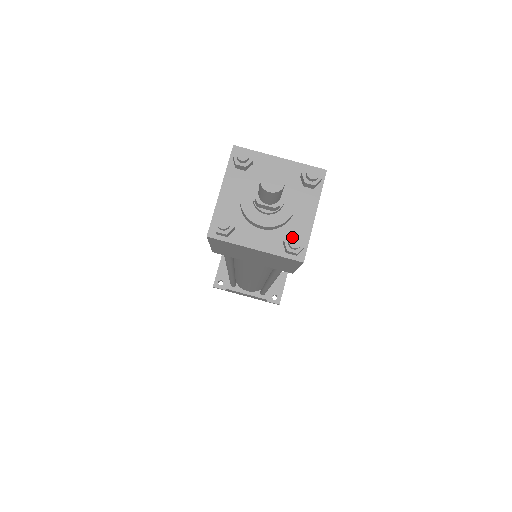
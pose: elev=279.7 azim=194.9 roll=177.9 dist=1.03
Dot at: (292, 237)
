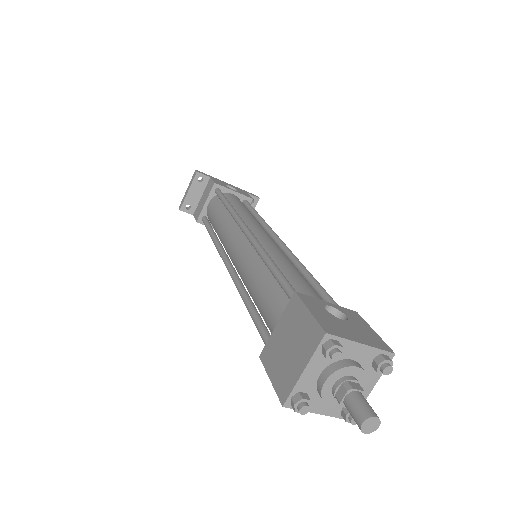
Dot at: occluded
